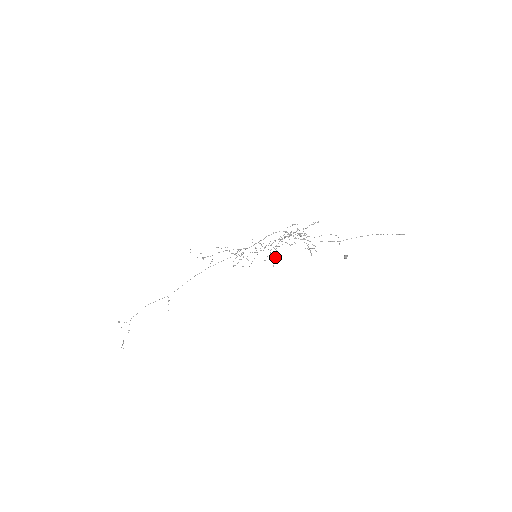
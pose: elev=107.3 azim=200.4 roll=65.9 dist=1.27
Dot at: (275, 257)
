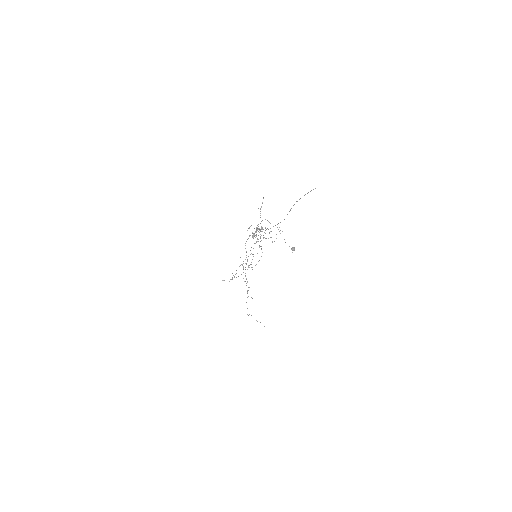
Dot at: occluded
